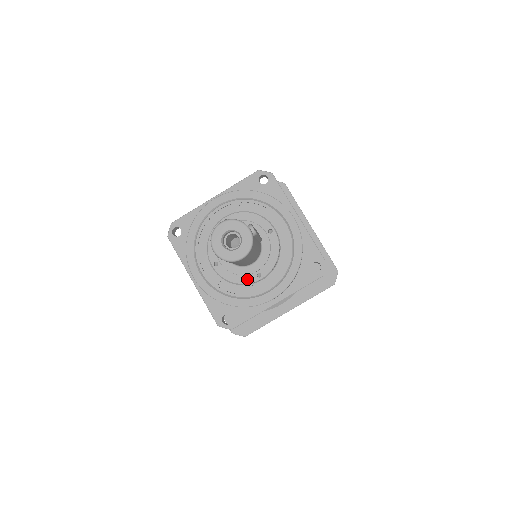
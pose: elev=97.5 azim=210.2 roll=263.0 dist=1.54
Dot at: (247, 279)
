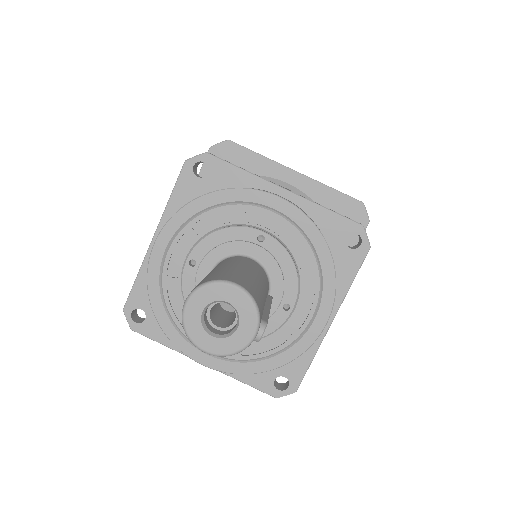
Dot at: occluded
